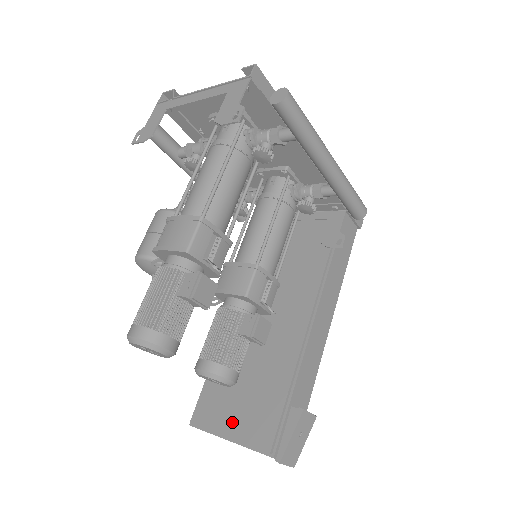
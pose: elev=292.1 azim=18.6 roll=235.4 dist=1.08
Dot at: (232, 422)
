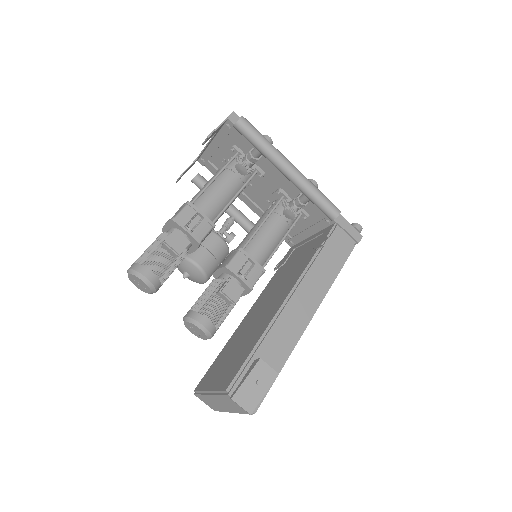
Dot at: (215, 380)
